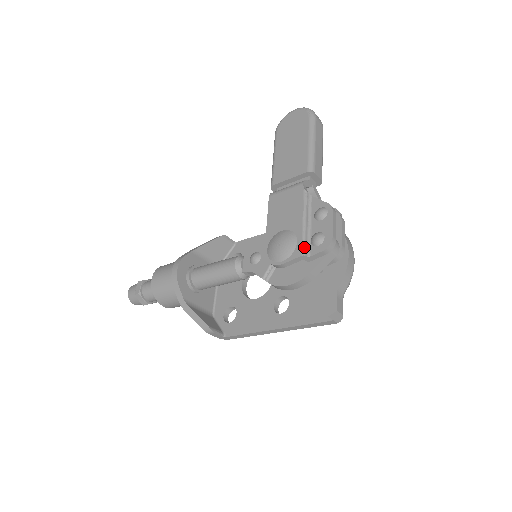
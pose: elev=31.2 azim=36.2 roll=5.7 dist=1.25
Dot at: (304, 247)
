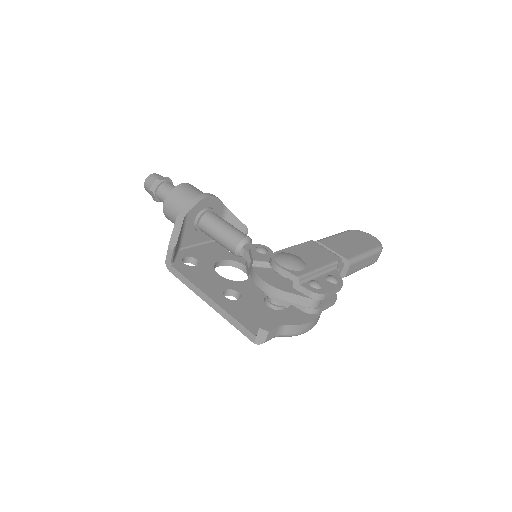
Dot at: (304, 276)
